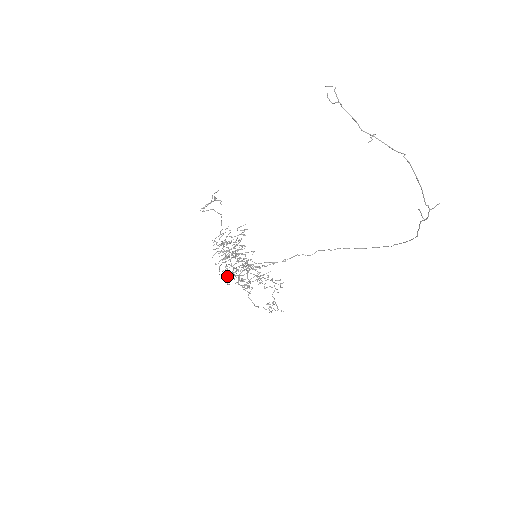
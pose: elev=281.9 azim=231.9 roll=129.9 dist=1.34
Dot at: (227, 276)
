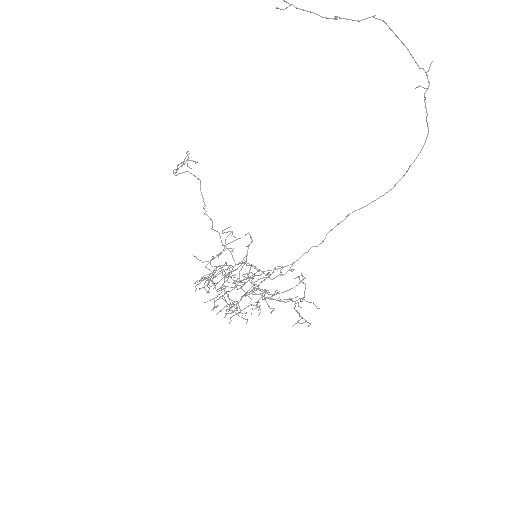
Dot at: occluded
